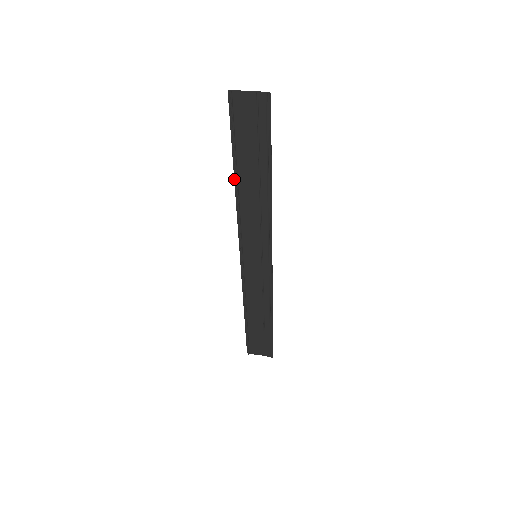
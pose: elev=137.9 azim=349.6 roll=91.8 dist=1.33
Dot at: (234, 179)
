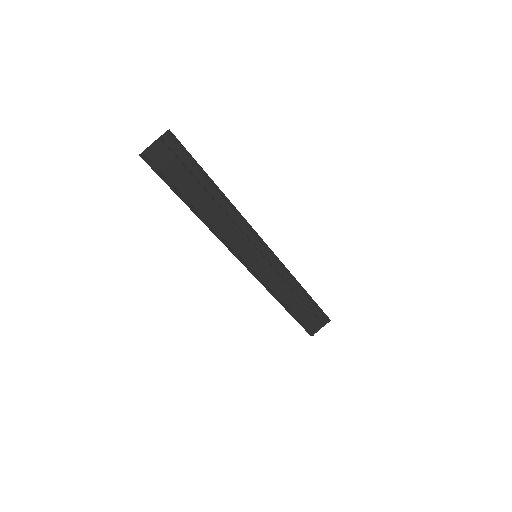
Dot at: (195, 214)
